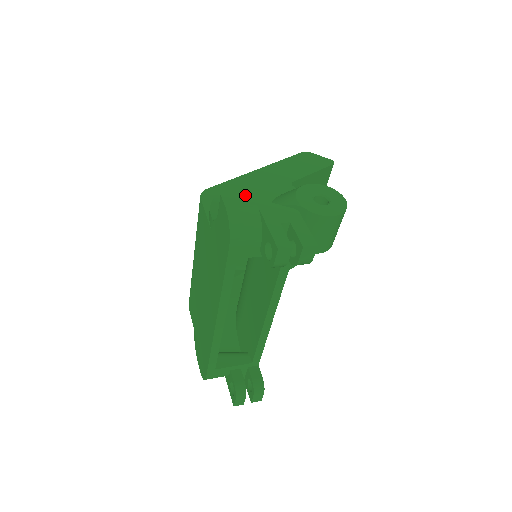
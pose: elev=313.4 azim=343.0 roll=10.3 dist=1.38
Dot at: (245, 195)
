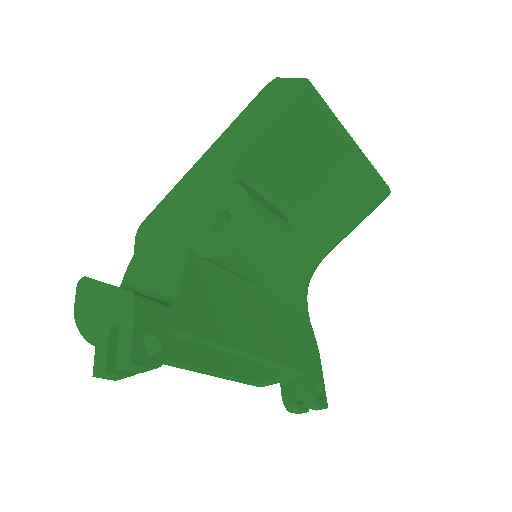
Dot at: (175, 217)
